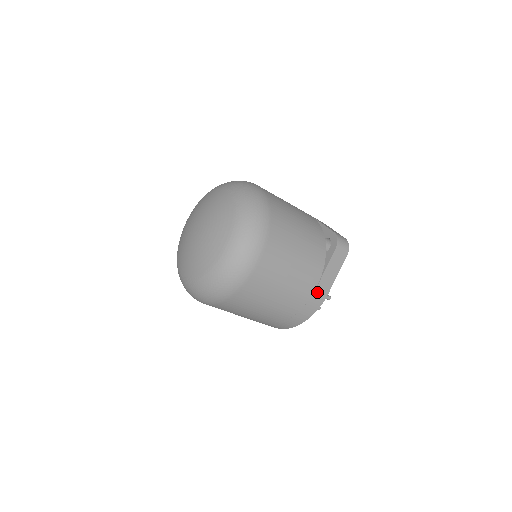
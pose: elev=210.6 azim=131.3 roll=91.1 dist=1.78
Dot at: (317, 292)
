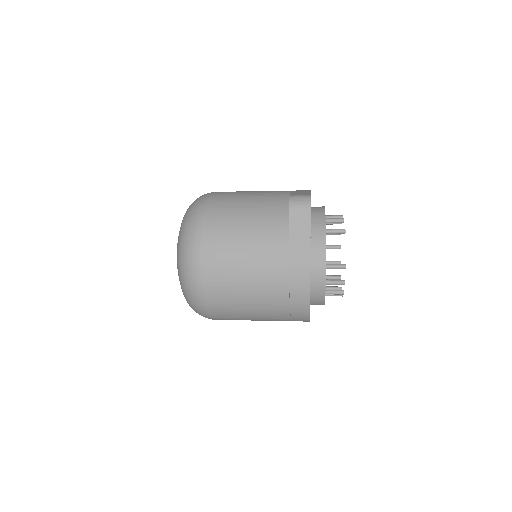
Dot at: (293, 265)
